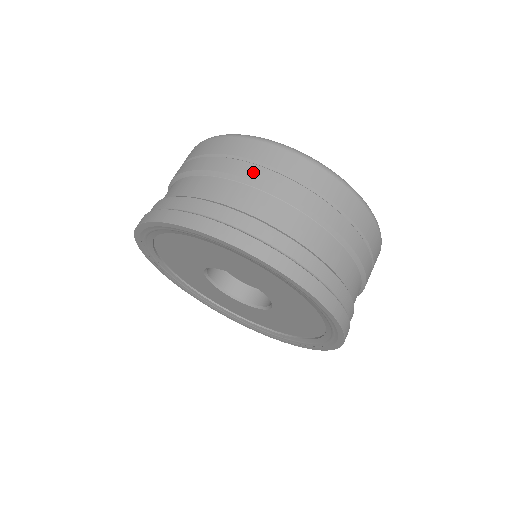
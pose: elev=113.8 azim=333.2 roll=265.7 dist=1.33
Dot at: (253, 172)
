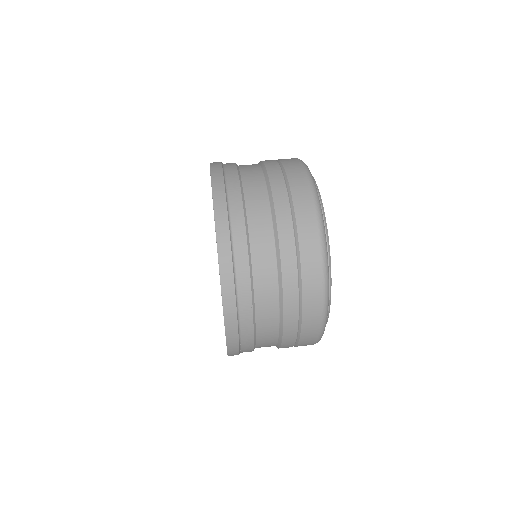
Dot at: occluded
